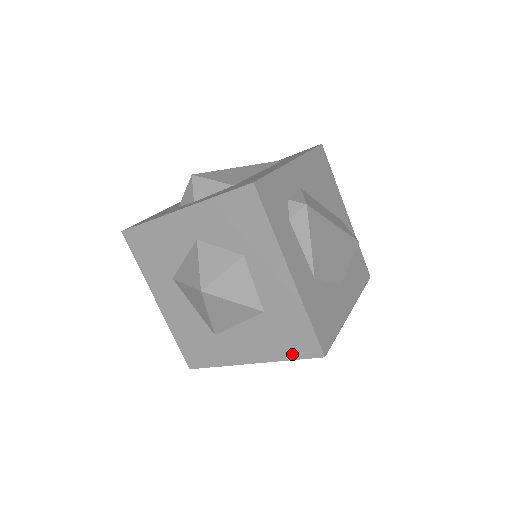
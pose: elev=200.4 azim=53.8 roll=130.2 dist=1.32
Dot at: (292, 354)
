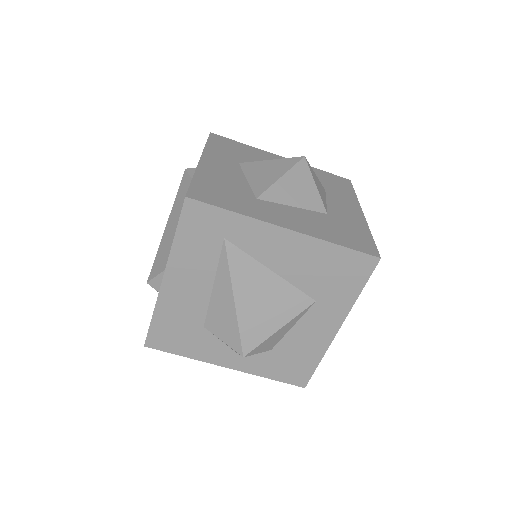
Dot at: (345, 243)
